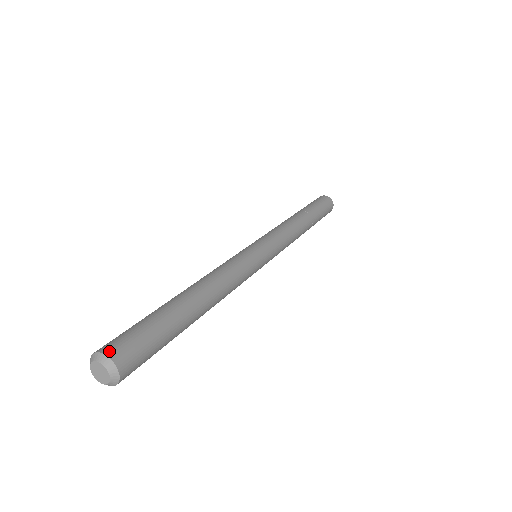
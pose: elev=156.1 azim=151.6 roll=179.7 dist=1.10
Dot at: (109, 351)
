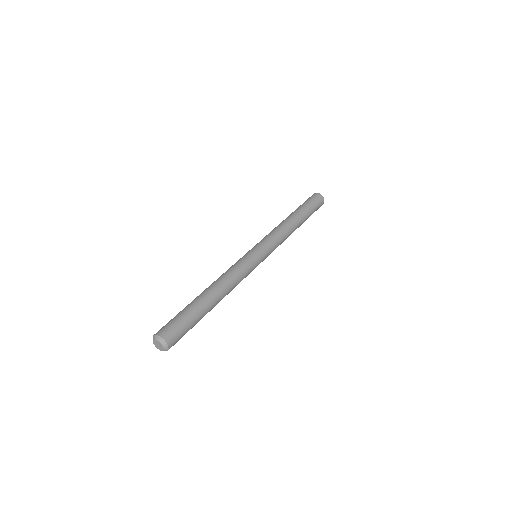
Dot at: (167, 339)
